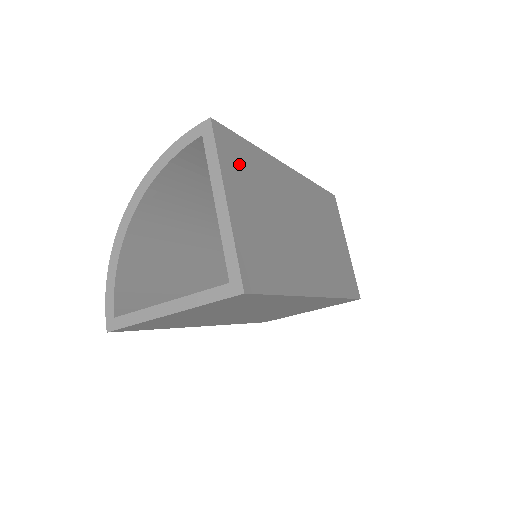
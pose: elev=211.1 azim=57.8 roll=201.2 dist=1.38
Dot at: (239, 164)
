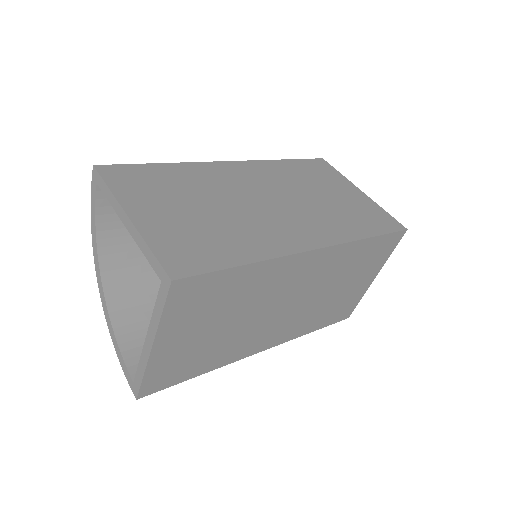
Dot at: (144, 184)
